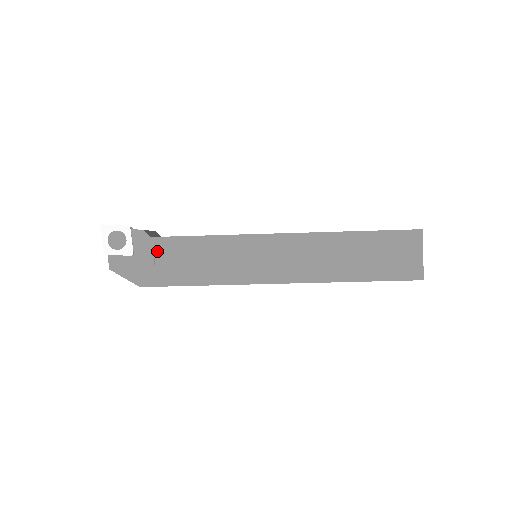
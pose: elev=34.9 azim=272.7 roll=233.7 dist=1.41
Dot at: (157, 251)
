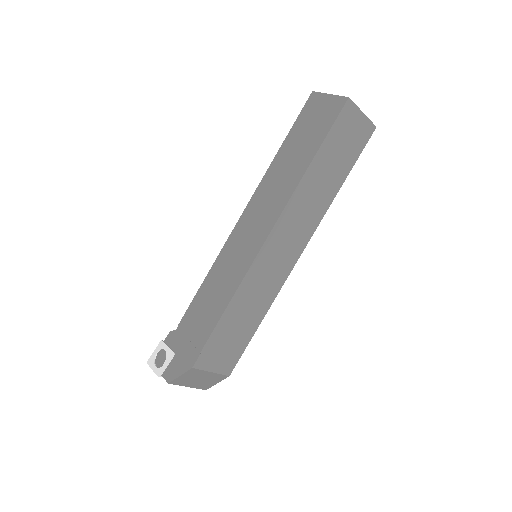
Dot at: (185, 331)
